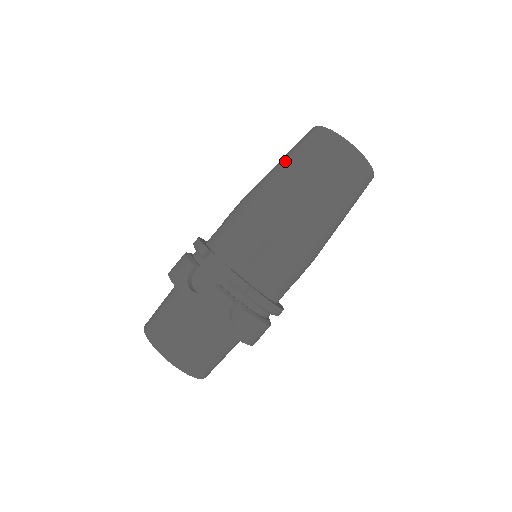
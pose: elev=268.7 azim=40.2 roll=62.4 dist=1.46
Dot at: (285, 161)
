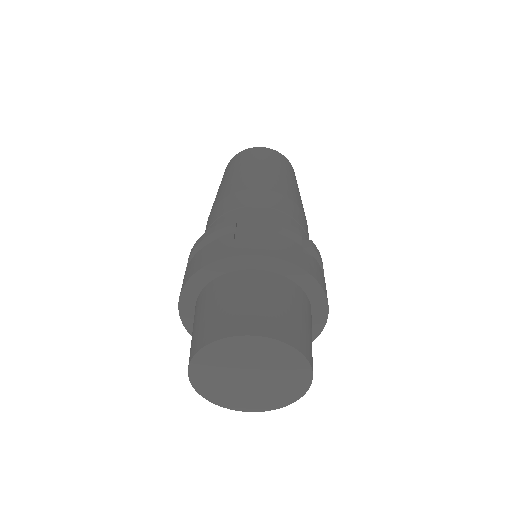
Dot at: (235, 170)
